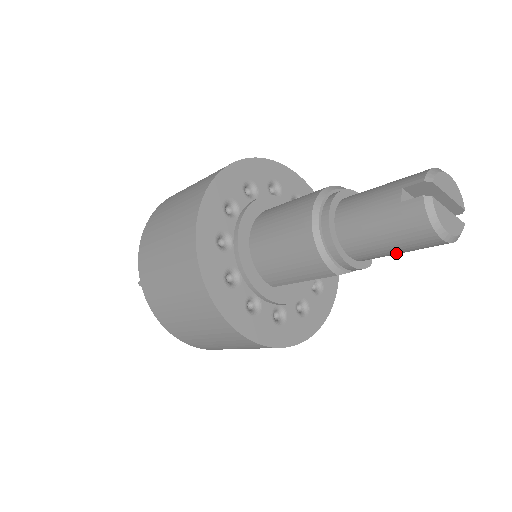
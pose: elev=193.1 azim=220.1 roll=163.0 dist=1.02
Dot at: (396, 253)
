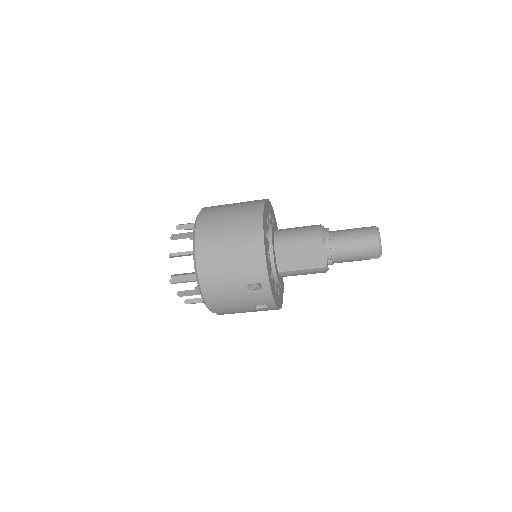
Dot at: (352, 246)
